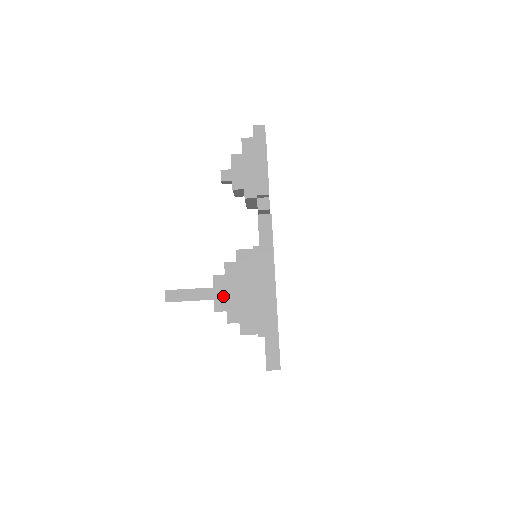
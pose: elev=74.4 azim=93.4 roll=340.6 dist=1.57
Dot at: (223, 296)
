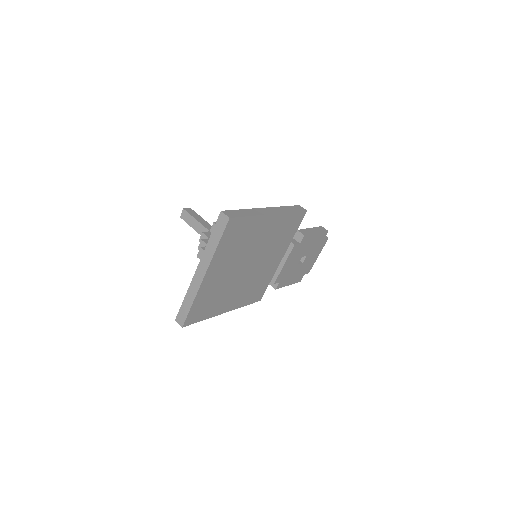
Dot at: occluded
